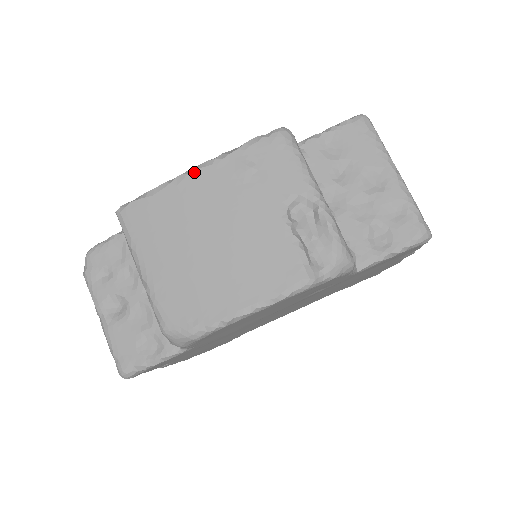
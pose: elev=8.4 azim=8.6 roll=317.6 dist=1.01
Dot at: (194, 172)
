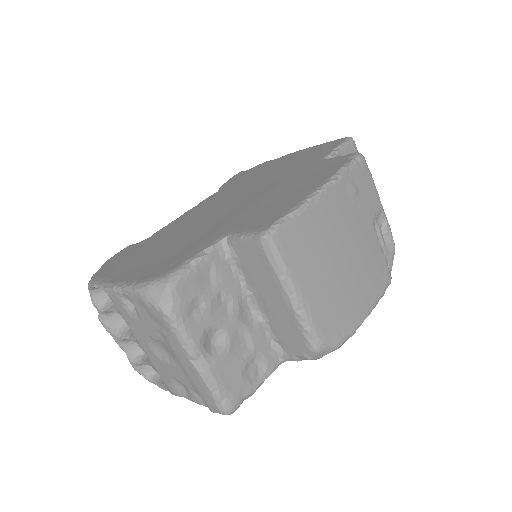
Dot at: (325, 192)
